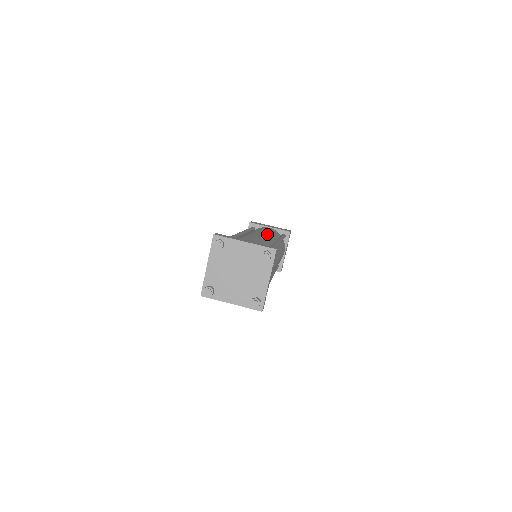
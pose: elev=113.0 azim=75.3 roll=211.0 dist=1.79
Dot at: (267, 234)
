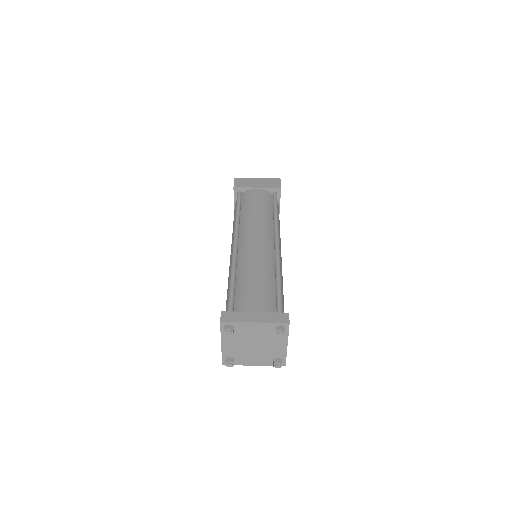
Dot at: (262, 231)
